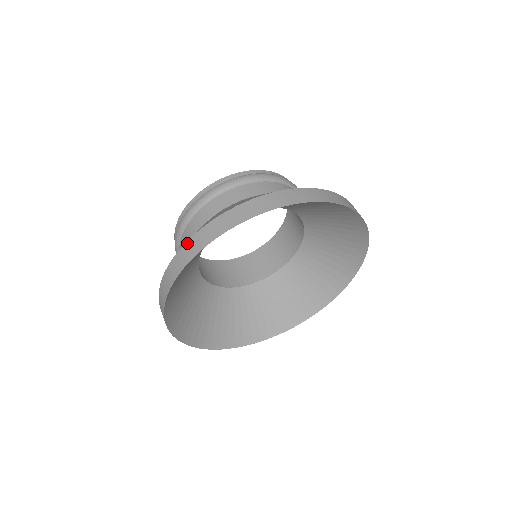
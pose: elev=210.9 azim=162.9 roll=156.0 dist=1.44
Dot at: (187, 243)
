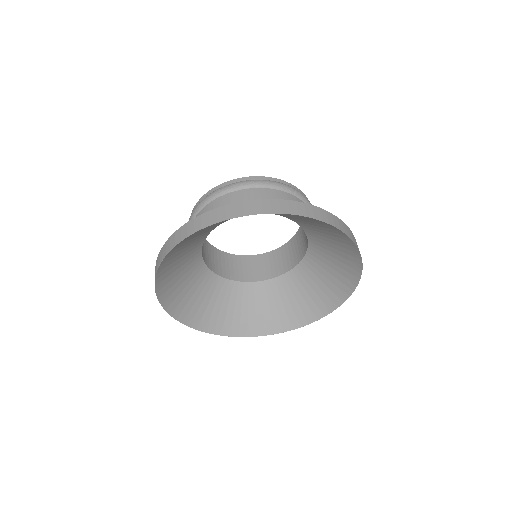
Dot at: occluded
